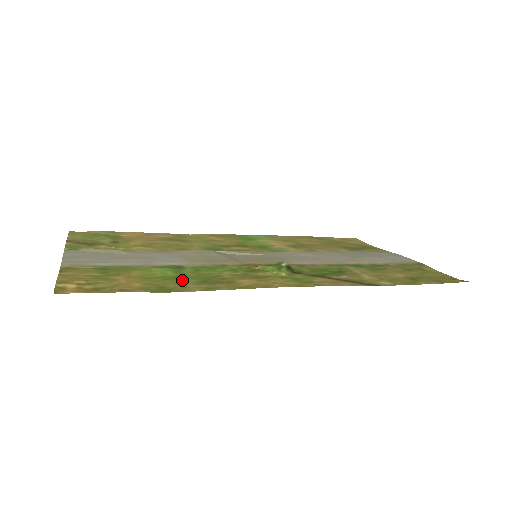
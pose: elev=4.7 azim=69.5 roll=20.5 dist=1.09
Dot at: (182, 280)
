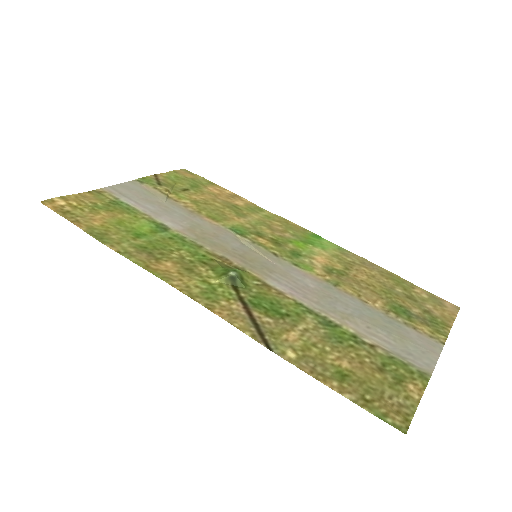
Dot at: (135, 238)
